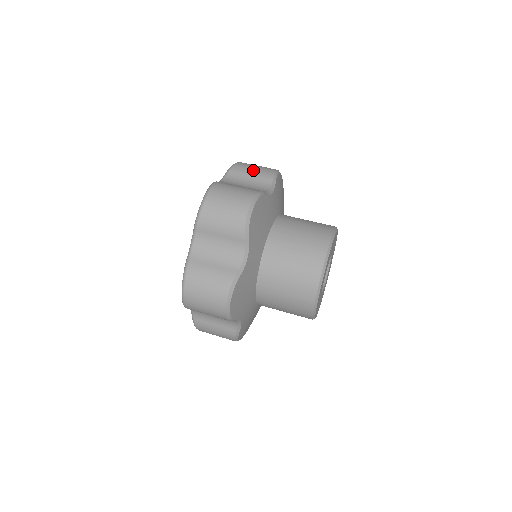
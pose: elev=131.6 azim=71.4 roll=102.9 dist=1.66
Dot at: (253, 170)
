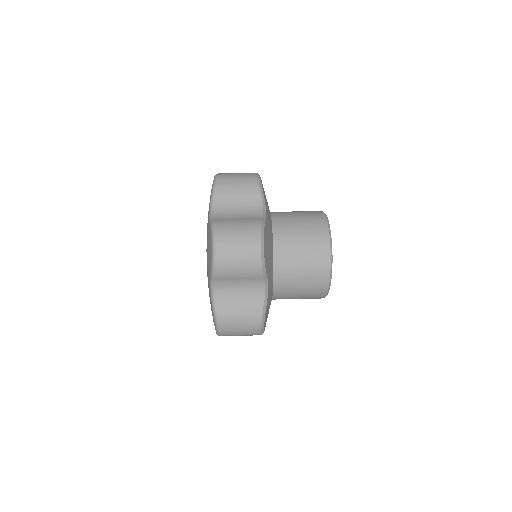
Dot at: occluded
